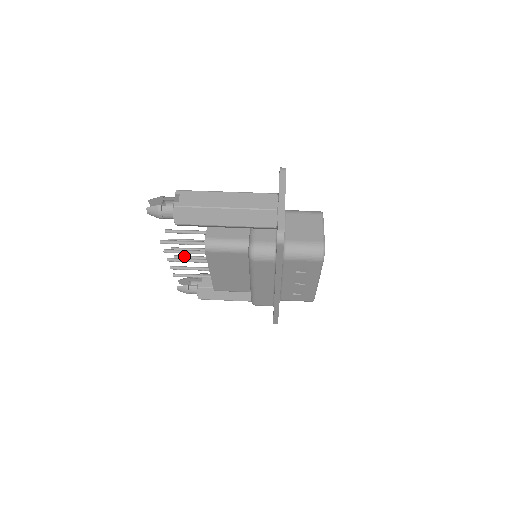
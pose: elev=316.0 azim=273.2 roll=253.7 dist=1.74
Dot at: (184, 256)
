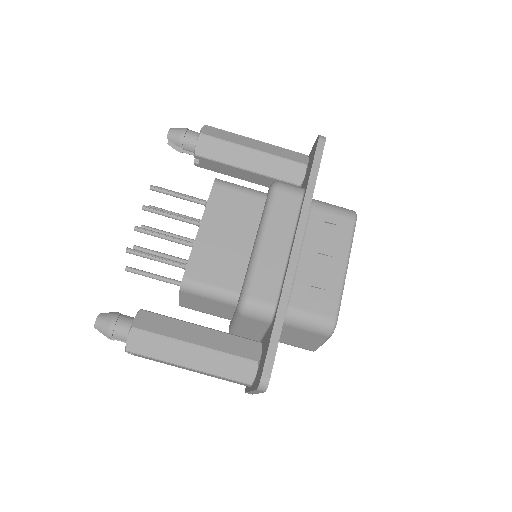
Dot at: occluded
